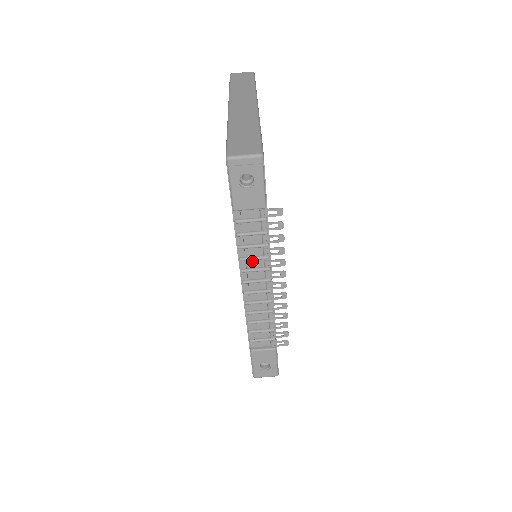
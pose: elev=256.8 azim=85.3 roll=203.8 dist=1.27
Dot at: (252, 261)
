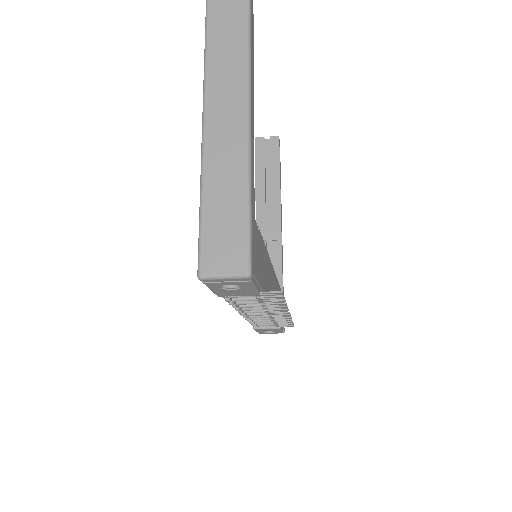
Dot at: (247, 305)
